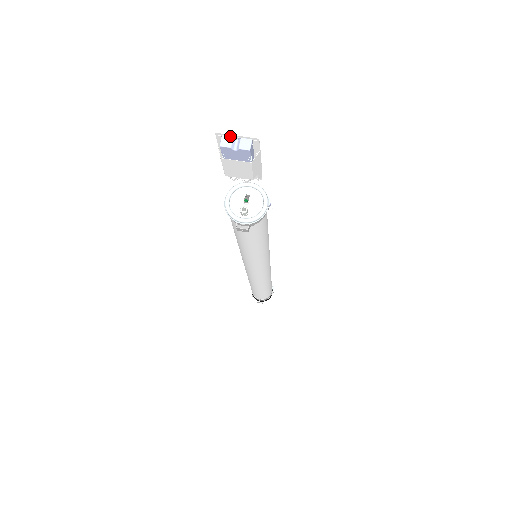
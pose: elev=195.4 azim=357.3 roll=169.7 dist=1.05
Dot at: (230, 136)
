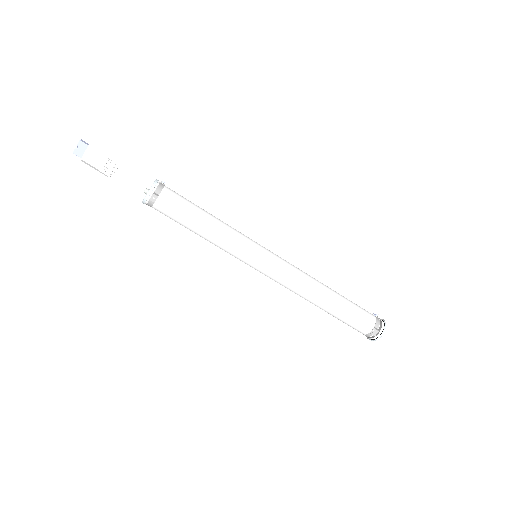
Dot at: (76, 149)
